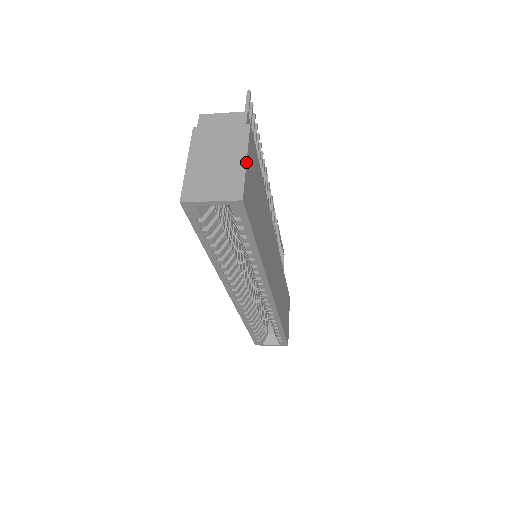
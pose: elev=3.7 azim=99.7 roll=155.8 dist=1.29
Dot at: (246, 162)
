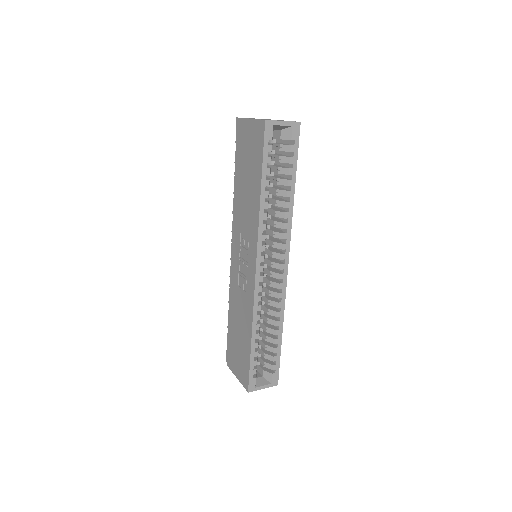
Dot at: occluded
